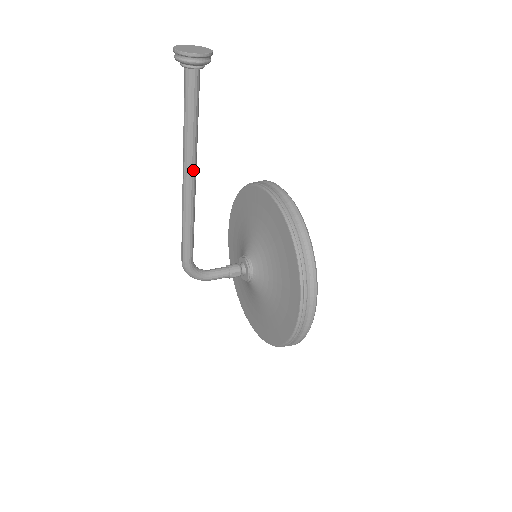
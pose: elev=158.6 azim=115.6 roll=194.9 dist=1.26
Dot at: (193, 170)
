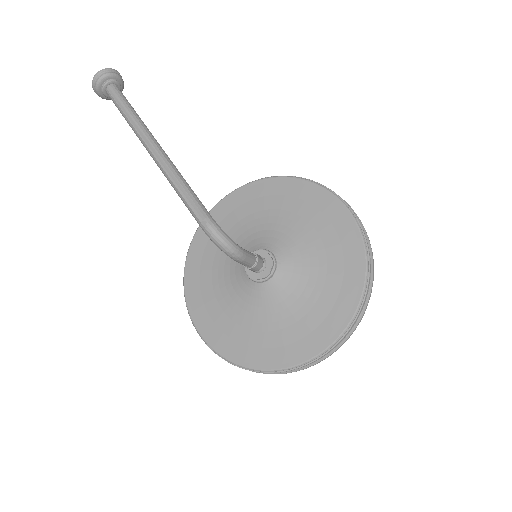
Dot at: (156, 140)
